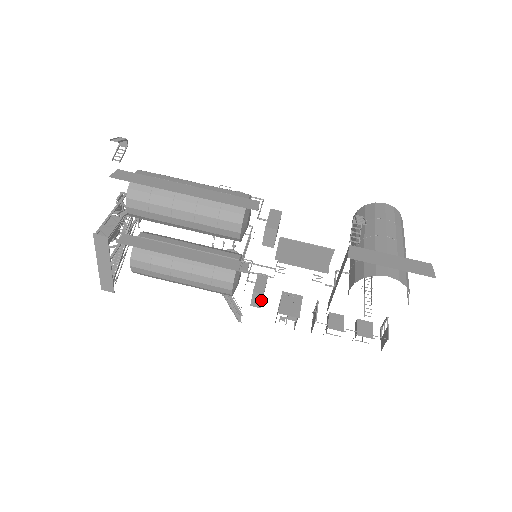
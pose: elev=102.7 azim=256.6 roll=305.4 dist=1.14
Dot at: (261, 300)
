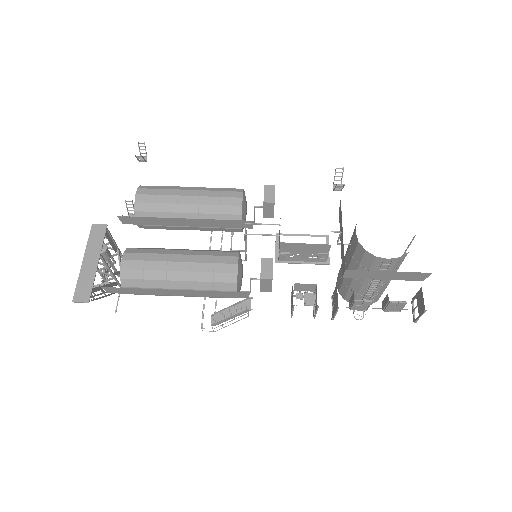
Dot at: (271, 267)
